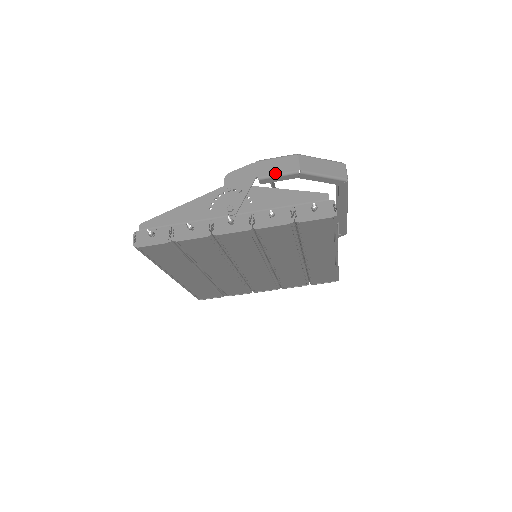
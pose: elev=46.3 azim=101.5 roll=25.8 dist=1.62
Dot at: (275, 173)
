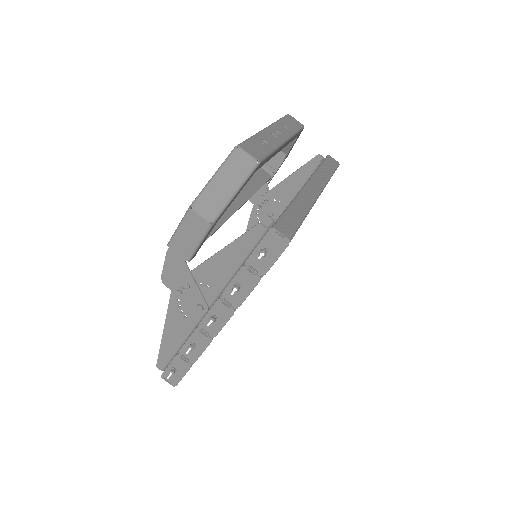
Dot at: (194, 245)
